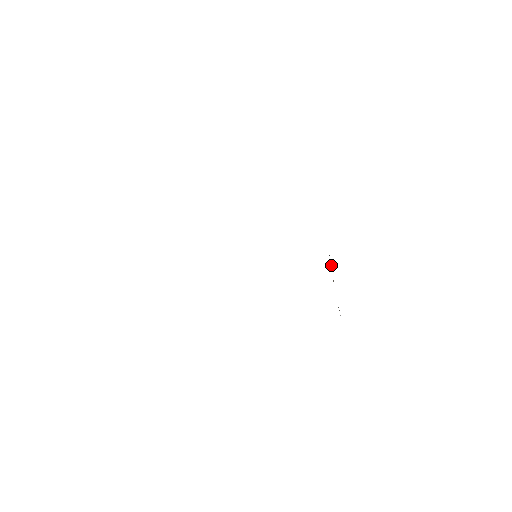
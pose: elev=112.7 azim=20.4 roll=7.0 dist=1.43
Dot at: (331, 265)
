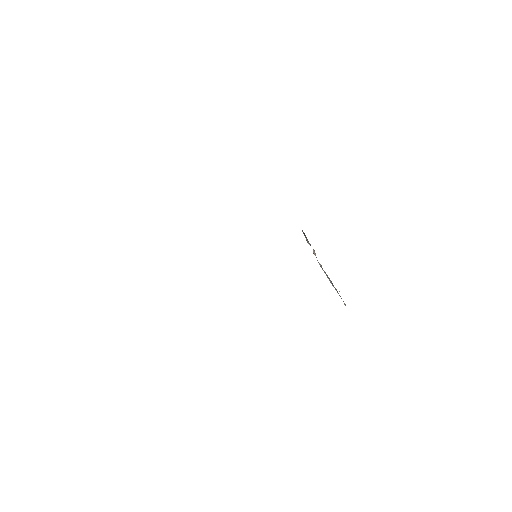
Dot at: (308, 242)
